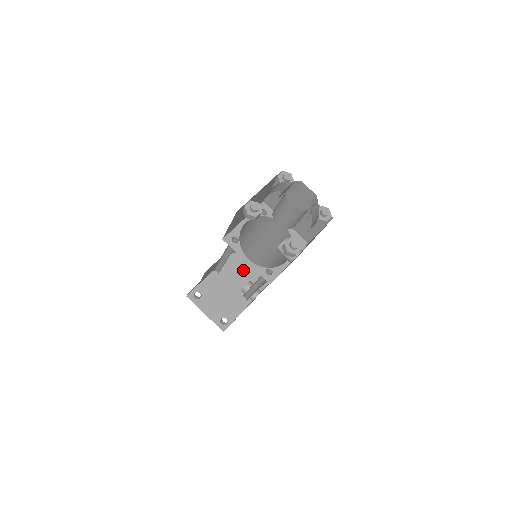
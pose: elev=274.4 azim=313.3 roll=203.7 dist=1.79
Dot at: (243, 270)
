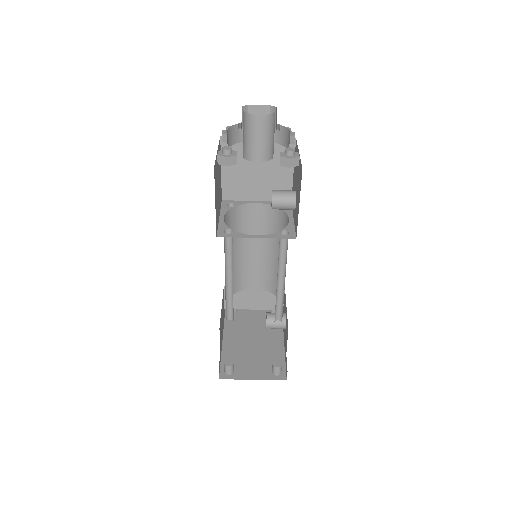
Dot at: (249, 322)
